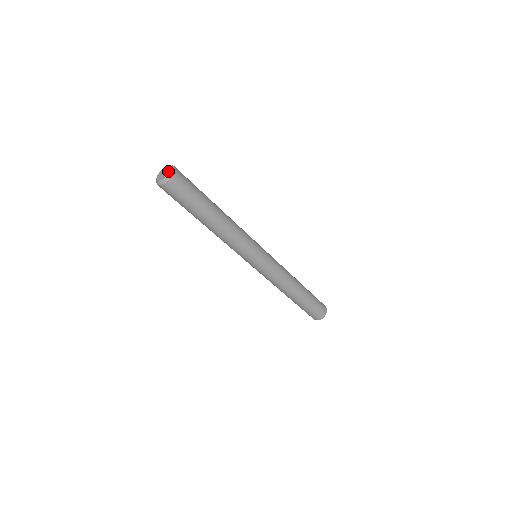
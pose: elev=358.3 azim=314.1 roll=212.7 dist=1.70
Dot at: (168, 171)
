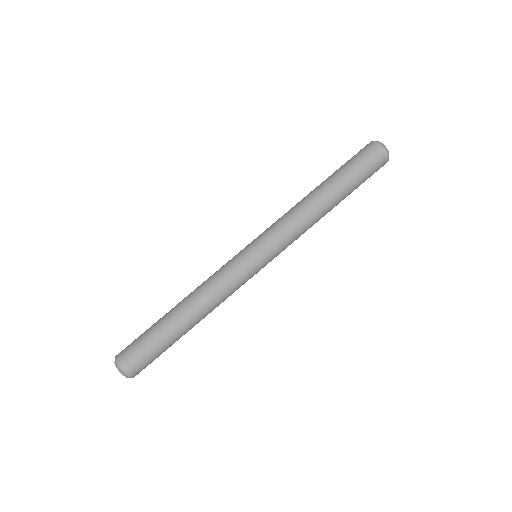
Dot at: occluded
